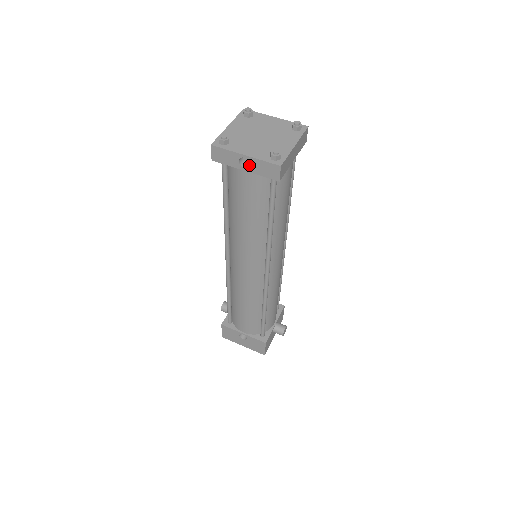
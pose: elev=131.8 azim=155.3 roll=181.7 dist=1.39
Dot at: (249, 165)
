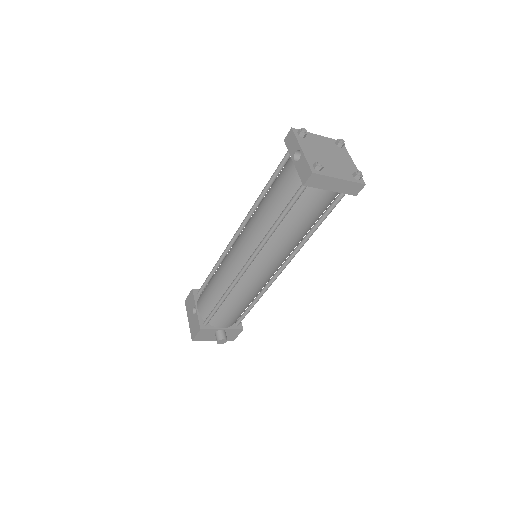
Dot at: occluded
